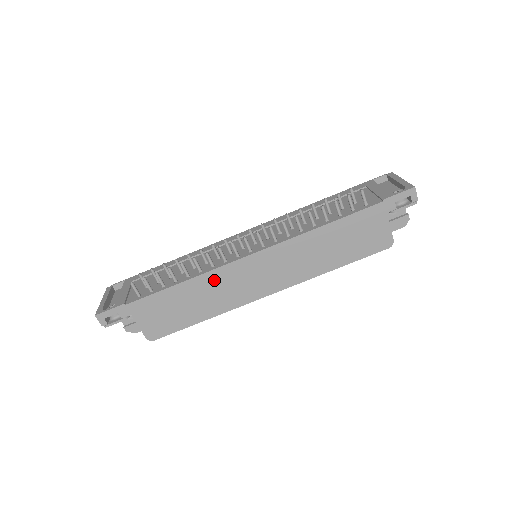
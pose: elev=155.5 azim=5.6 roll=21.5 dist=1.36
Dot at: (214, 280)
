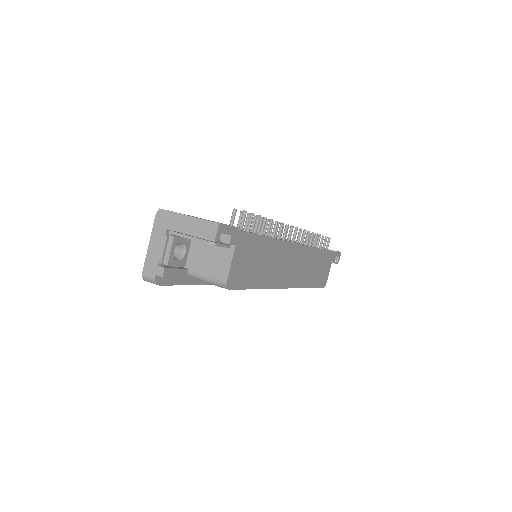
Dot at: (280, 251)
